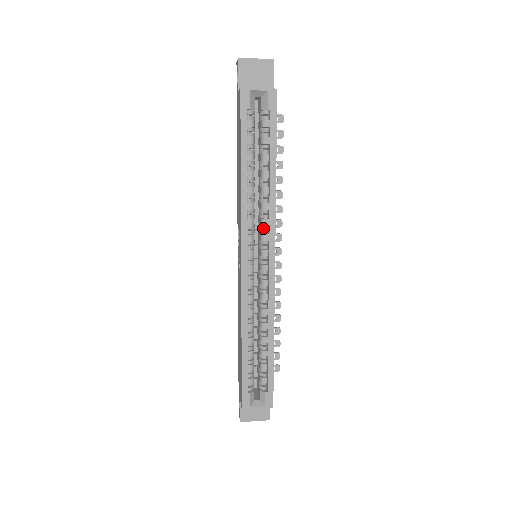
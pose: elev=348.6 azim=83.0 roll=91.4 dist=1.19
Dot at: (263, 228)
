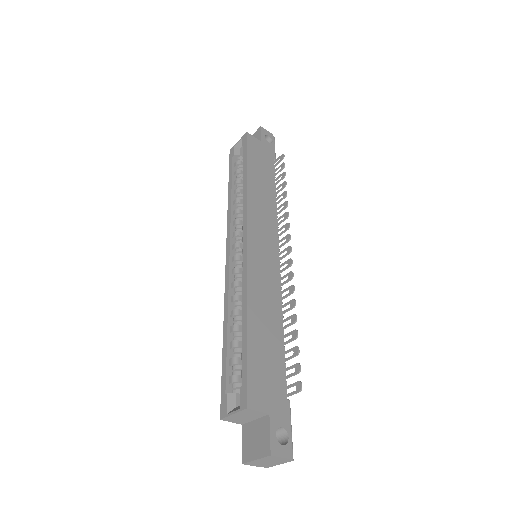
Dot at: occluded
